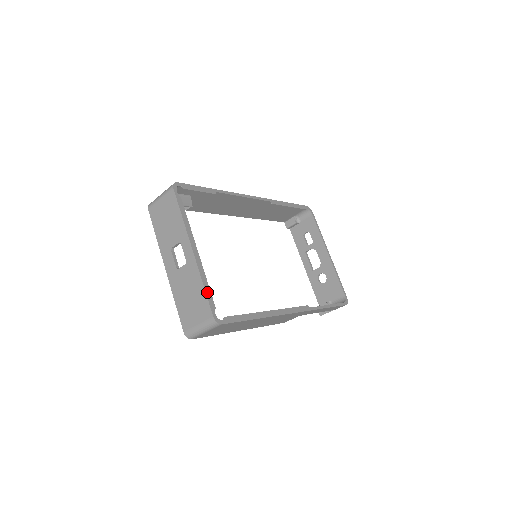
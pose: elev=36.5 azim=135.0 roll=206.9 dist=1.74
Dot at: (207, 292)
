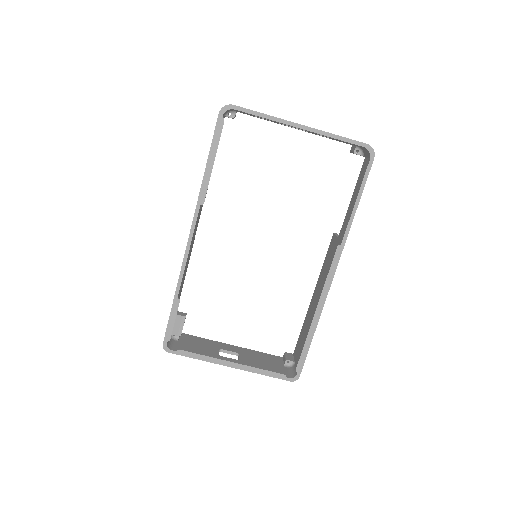
Dot at: (269, 375)
